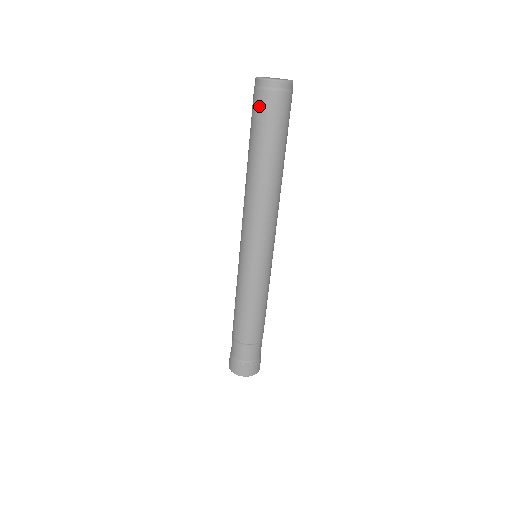
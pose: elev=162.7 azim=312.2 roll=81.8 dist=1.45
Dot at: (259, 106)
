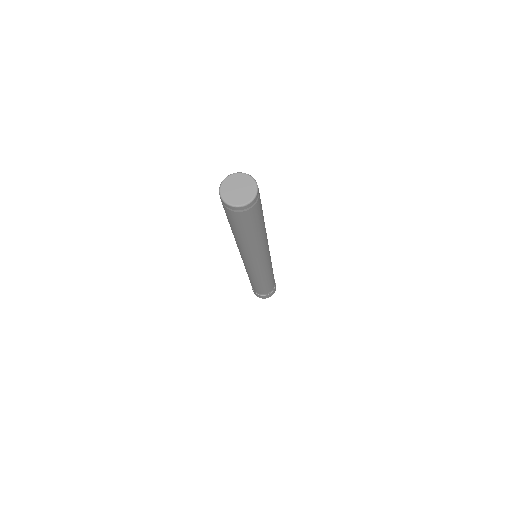
Dot at: occluded
